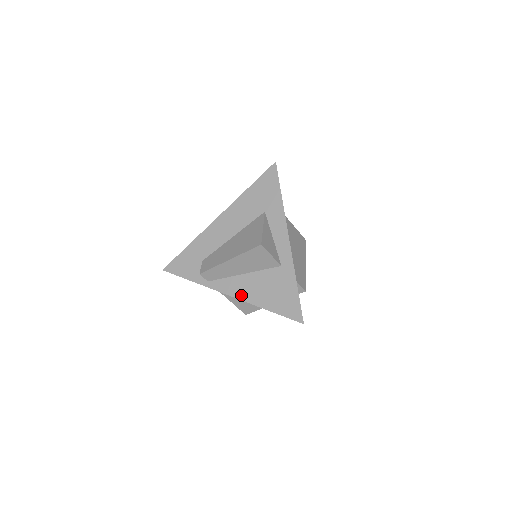
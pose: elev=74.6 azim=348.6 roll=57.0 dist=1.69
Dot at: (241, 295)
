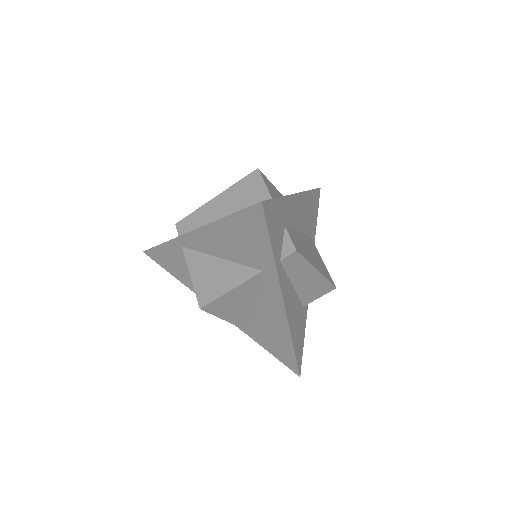
Dot at: occluded
